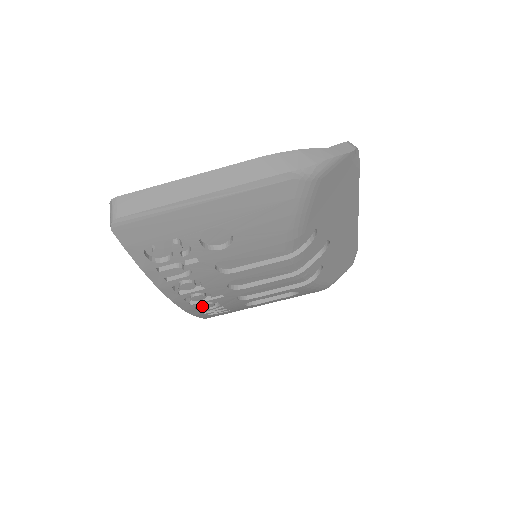
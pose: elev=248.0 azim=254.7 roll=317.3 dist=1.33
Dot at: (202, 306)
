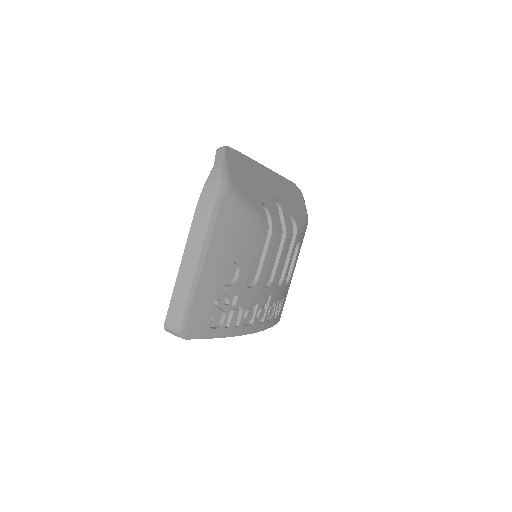
Dot at: (269, 315)
